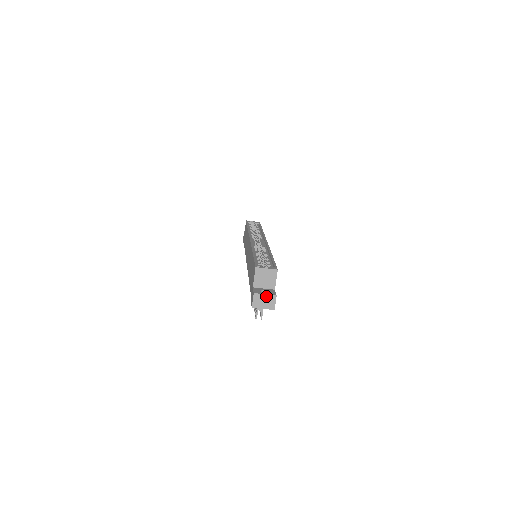
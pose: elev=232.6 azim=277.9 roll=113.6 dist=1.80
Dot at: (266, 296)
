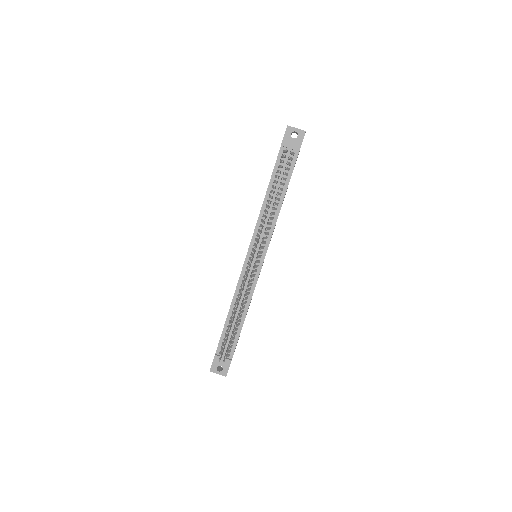
Dot at: occluded
